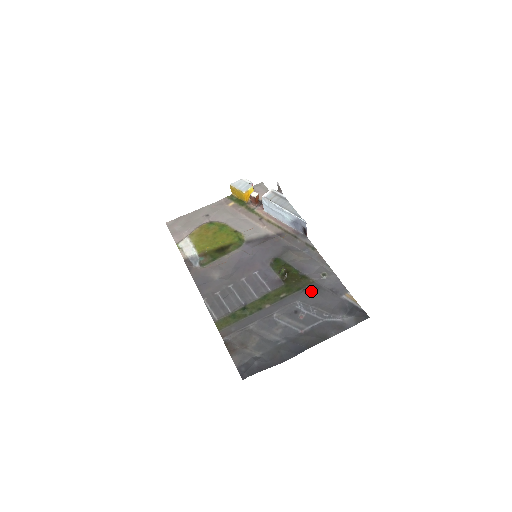
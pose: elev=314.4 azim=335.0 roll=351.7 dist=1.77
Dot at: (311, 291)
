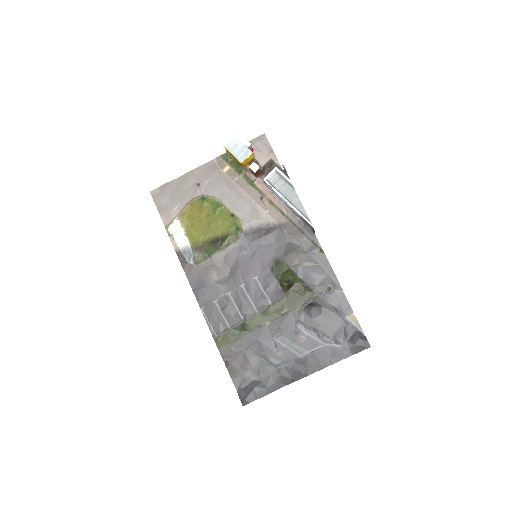
Dot at: (314, 310)
